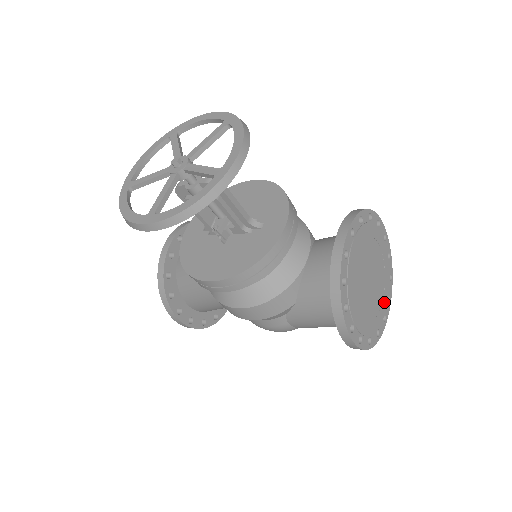
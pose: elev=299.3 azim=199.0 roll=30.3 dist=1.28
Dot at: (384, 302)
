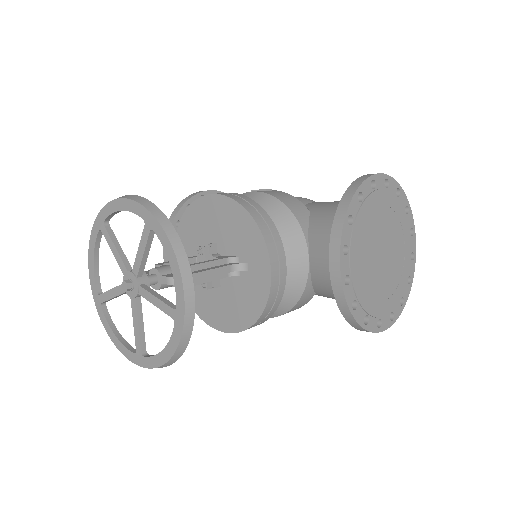
Dot at: (407, 245)
